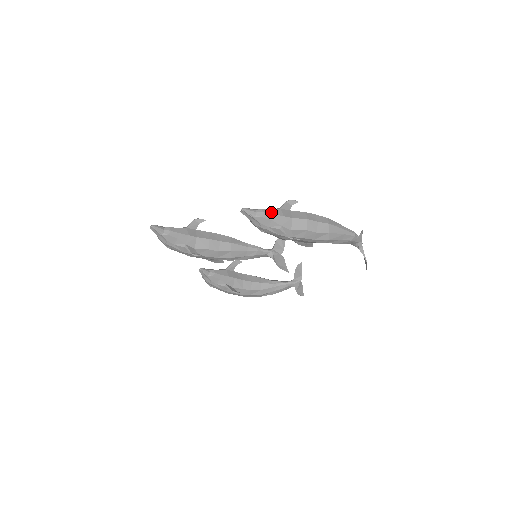
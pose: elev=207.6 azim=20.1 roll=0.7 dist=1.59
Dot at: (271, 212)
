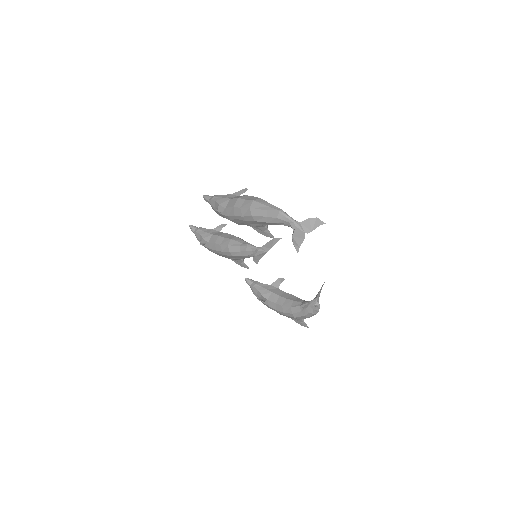
Dot at: (219, 196)
